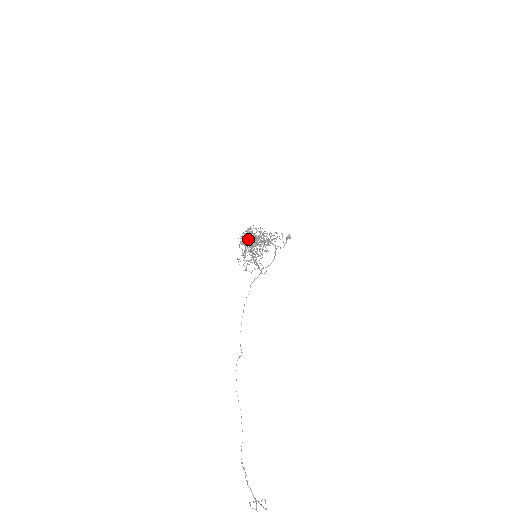
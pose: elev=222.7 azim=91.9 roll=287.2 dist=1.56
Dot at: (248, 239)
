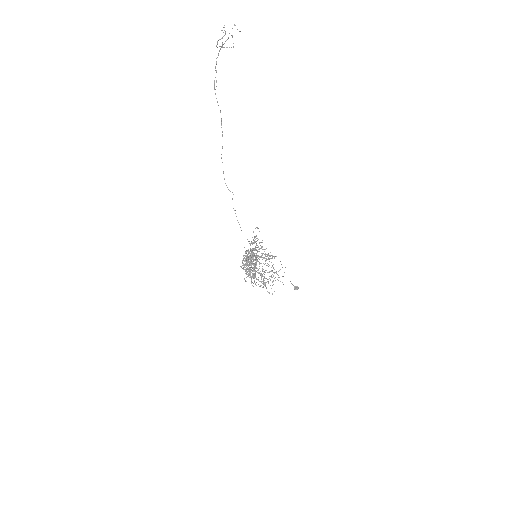
Dot at: occluded
